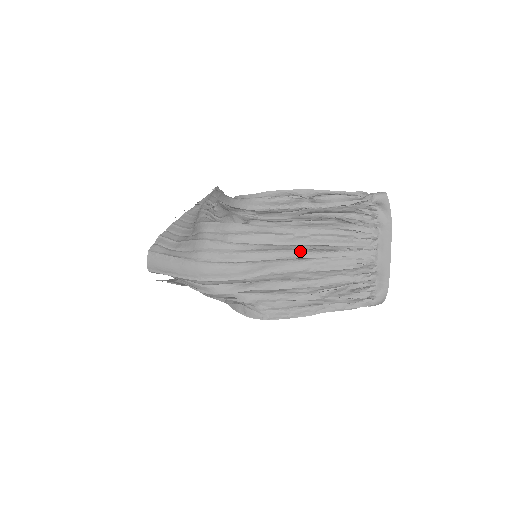
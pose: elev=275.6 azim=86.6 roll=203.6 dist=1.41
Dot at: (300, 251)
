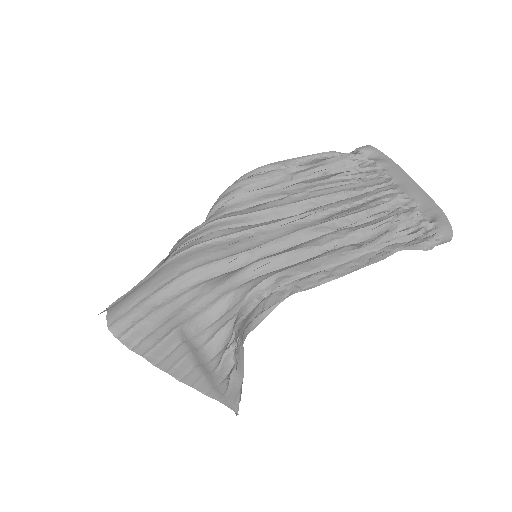
Dot at: (305, 212)
